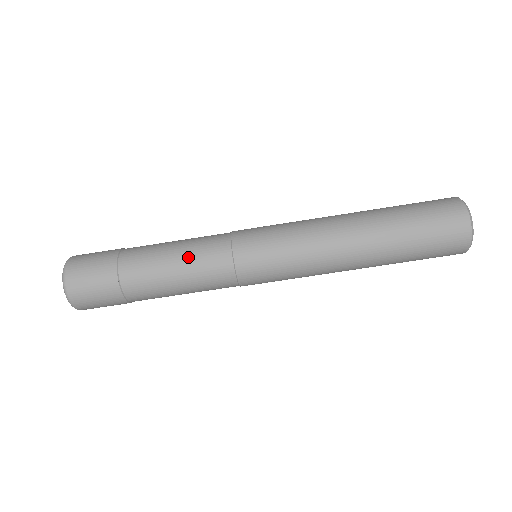
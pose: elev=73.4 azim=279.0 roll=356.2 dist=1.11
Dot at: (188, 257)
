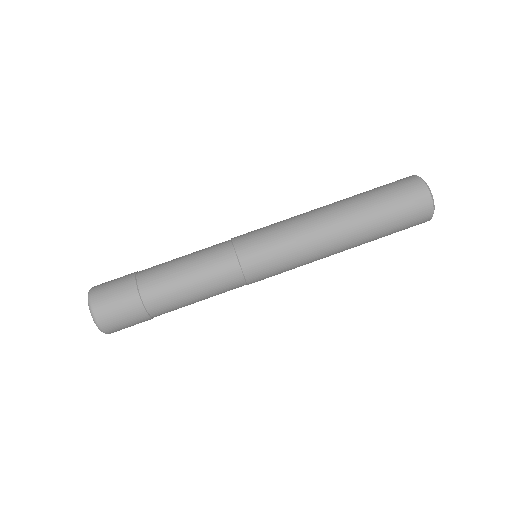
Dot at: (201, 274)
